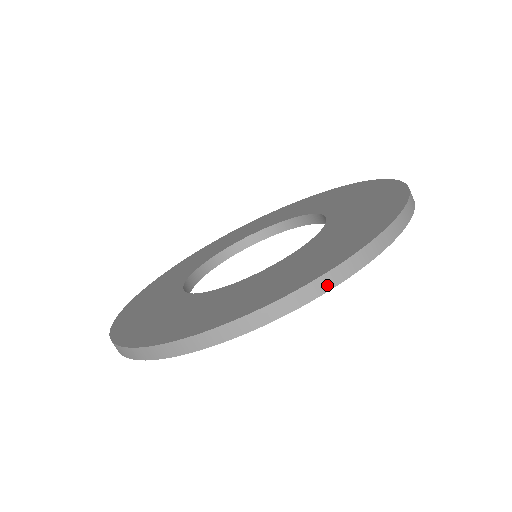
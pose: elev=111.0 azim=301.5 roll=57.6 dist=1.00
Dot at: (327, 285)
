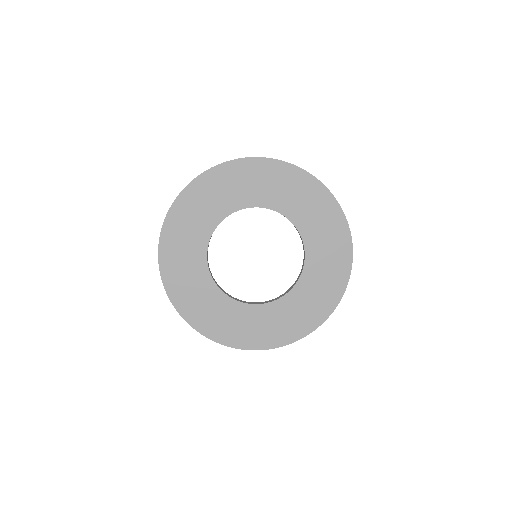
Dot at: (258, 157)
